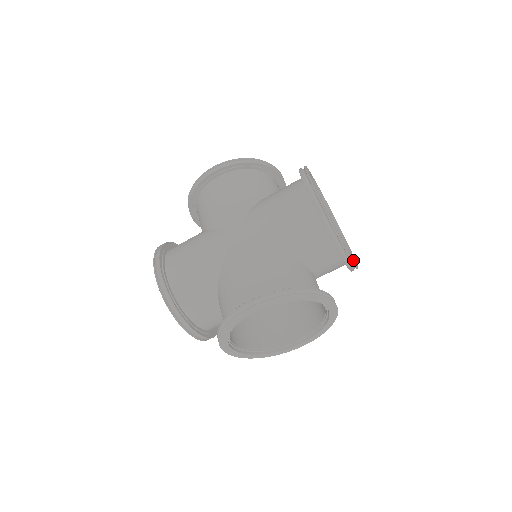
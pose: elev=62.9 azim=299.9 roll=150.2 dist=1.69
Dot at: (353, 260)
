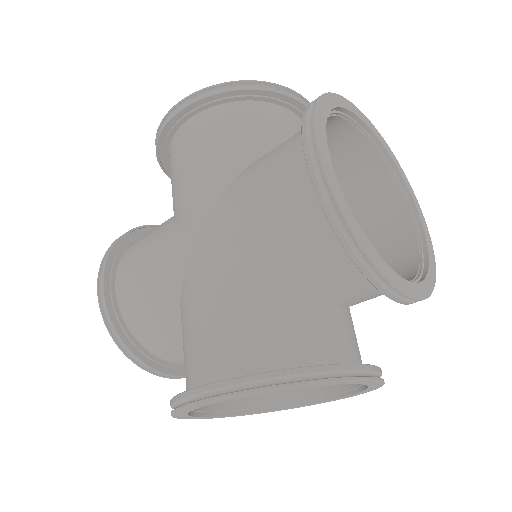
Dot at: (416, 288)
